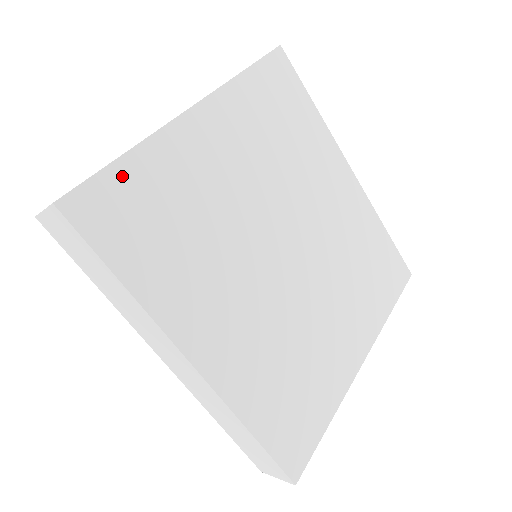
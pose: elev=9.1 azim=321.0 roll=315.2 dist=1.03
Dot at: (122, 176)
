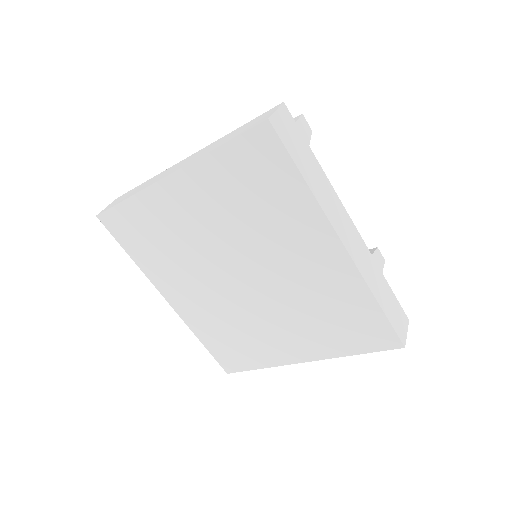
Dot at: (126, 210)
